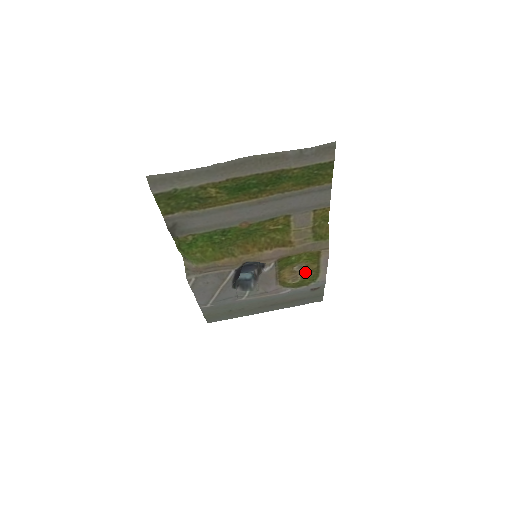
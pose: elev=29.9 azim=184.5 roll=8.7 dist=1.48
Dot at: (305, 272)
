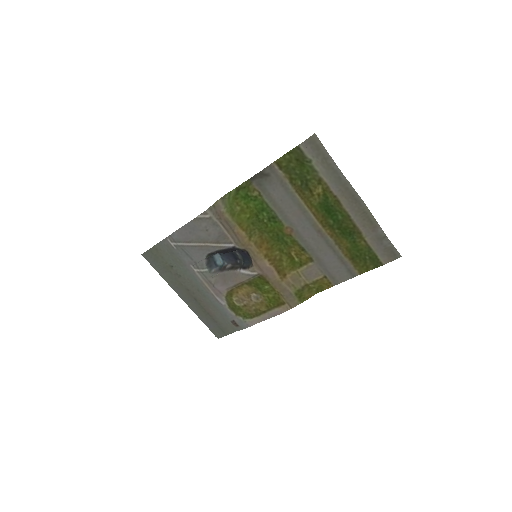
Dot at: (252, 305)
